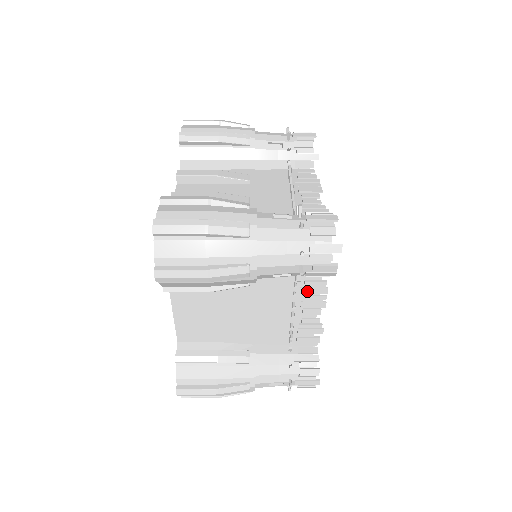
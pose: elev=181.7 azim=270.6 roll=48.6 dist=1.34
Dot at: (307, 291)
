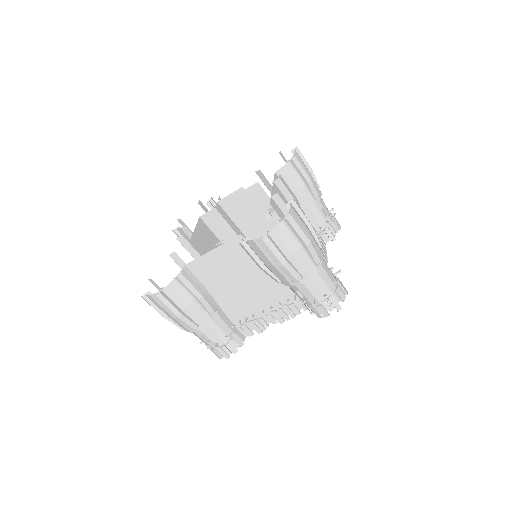
Dot at: (286, 308)
